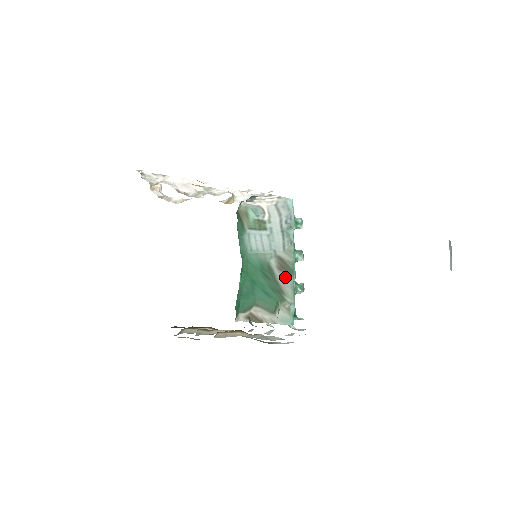
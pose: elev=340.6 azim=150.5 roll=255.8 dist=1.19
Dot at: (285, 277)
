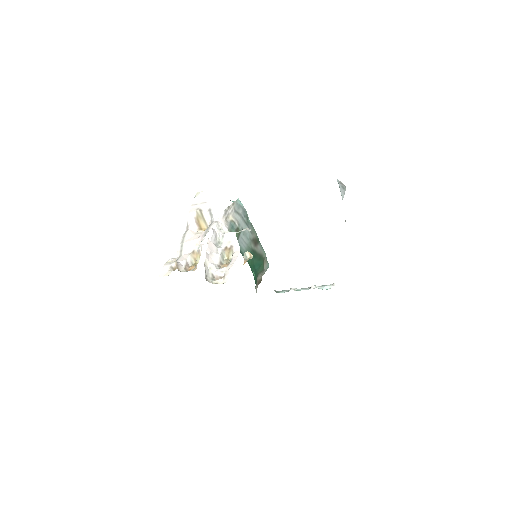
Dot at: (258, 247)
